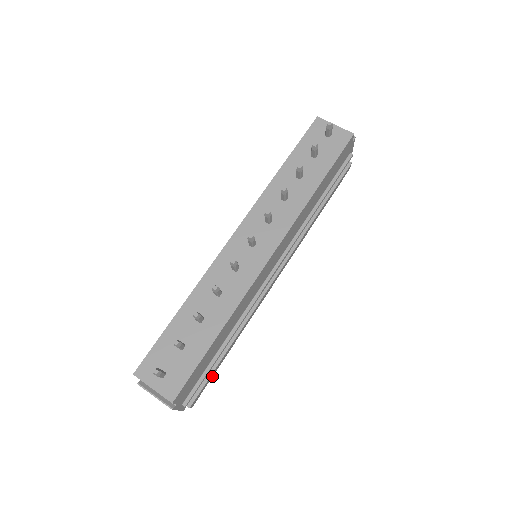
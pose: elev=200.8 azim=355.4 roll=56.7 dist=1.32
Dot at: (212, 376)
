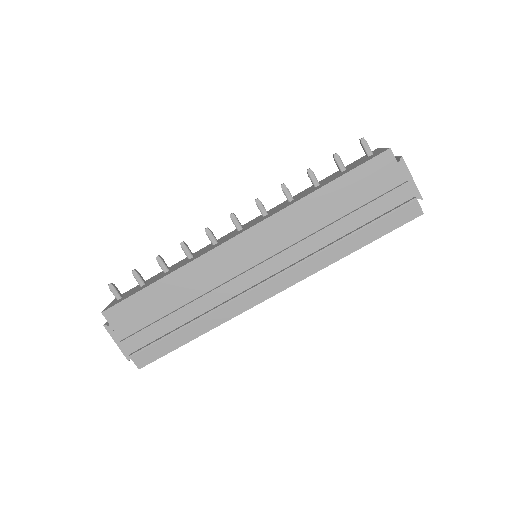
Dot at: (168, 351)
